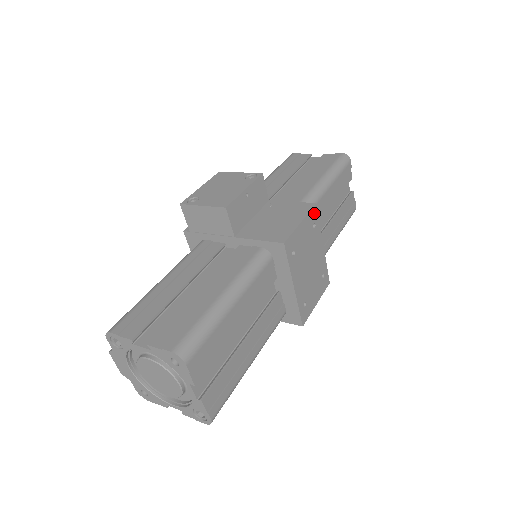
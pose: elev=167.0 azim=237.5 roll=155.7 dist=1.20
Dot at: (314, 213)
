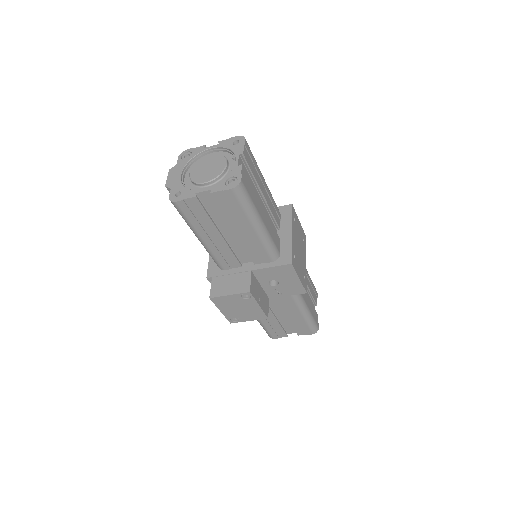
Dot at: (304, 236)
